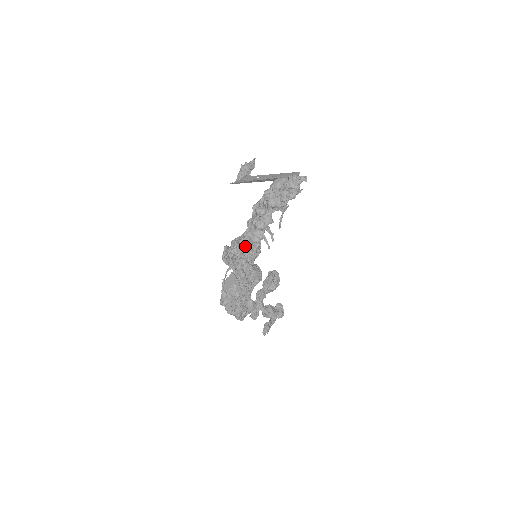
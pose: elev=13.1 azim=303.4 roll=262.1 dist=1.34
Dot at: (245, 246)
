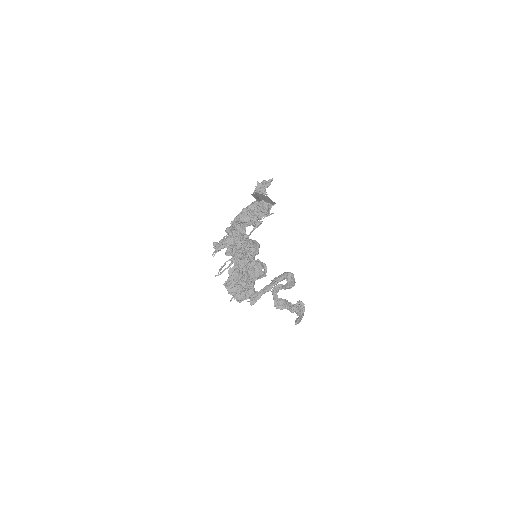
Dot at: occluded
